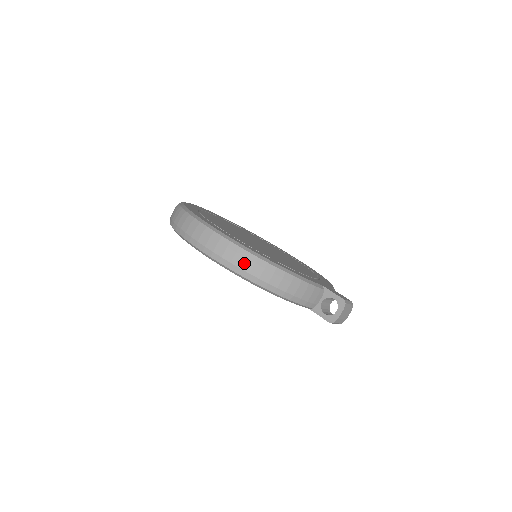
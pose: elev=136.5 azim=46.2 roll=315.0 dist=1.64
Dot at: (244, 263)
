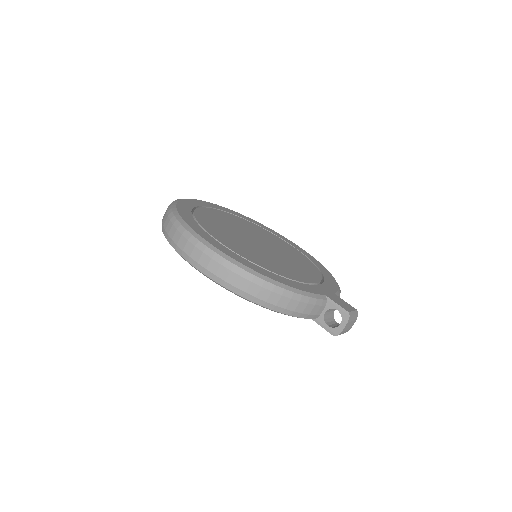
Dot at: (239, 282)
